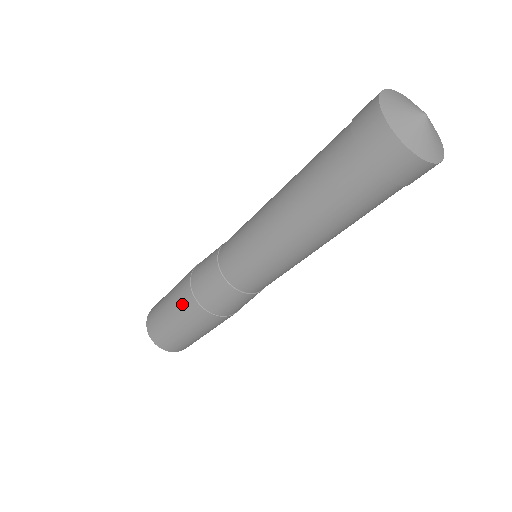
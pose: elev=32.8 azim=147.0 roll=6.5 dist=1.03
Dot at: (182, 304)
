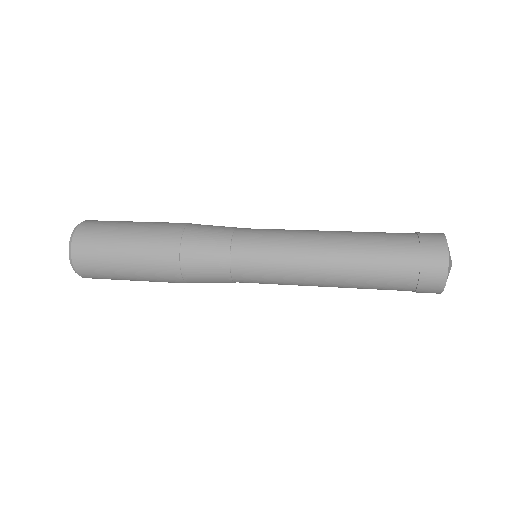
Dot at: (158, 273)
